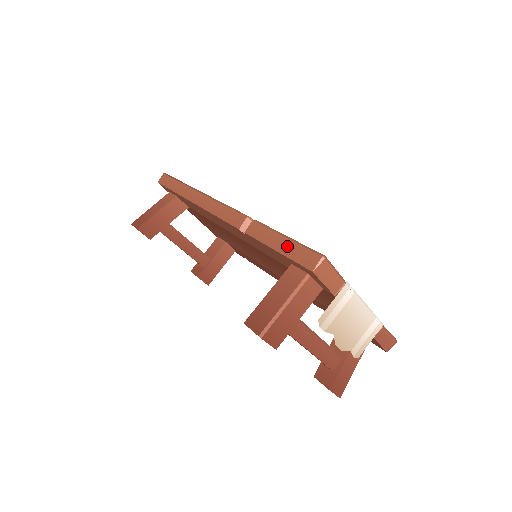
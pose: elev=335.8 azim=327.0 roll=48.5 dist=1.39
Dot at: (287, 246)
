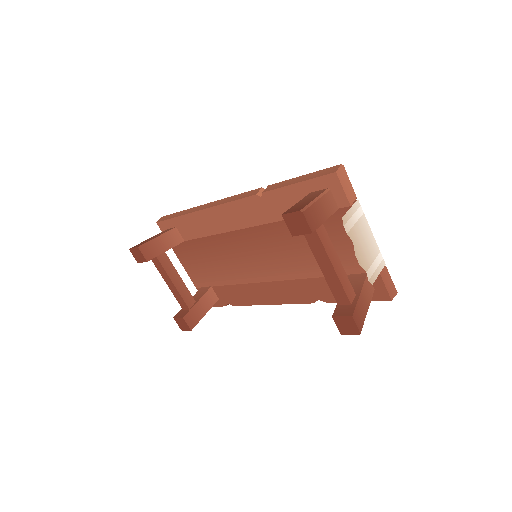
Dot at: (307, 176)
